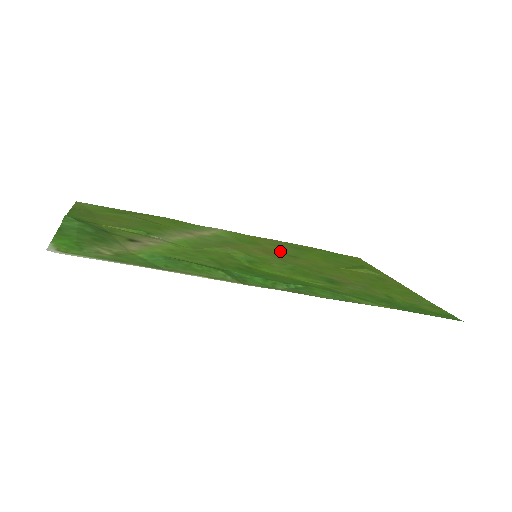
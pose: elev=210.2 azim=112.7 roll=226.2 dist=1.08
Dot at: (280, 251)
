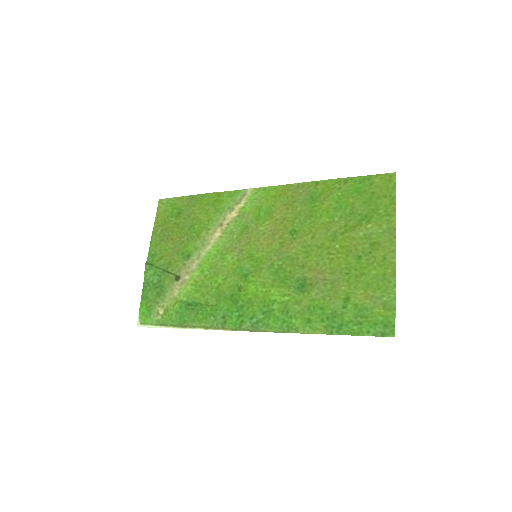
Dot at: (288, 223)
